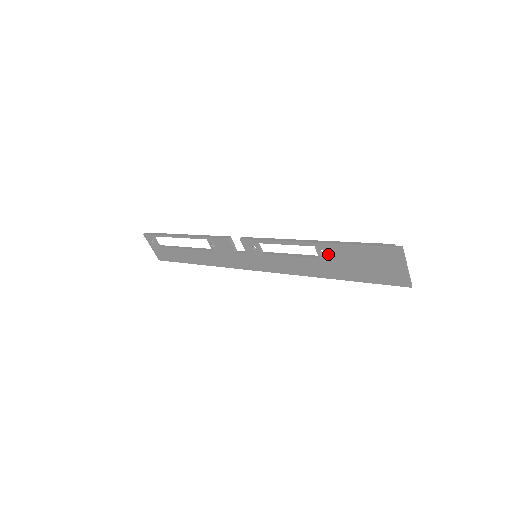
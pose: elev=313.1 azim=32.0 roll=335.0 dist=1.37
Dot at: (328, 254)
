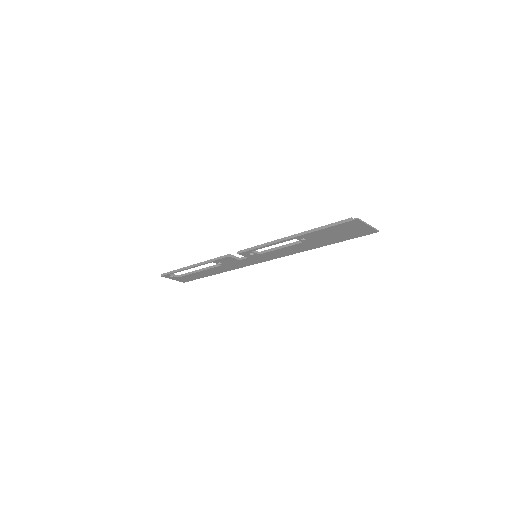
Dot at: (308, 239)
